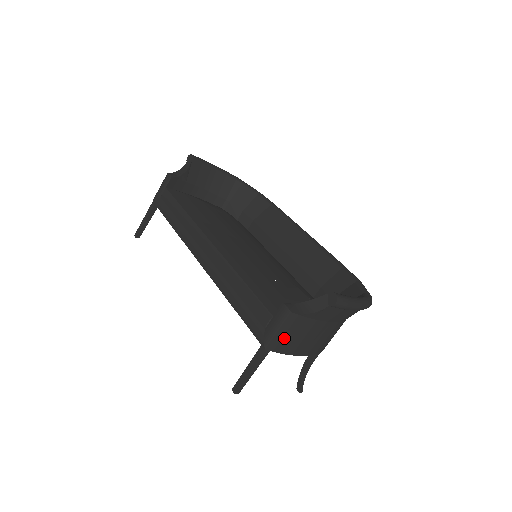
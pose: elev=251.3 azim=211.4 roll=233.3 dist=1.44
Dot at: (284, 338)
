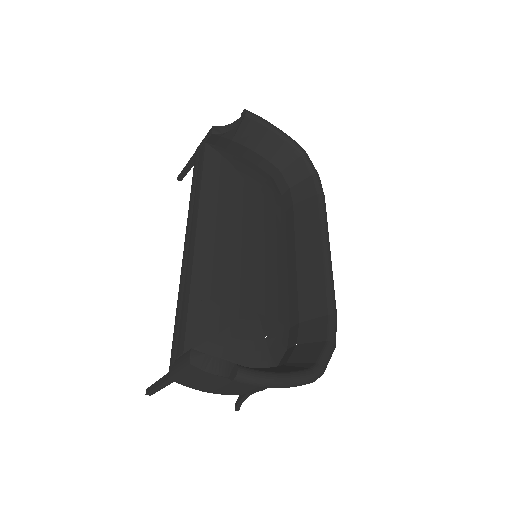
Dot at: (188, 378)
